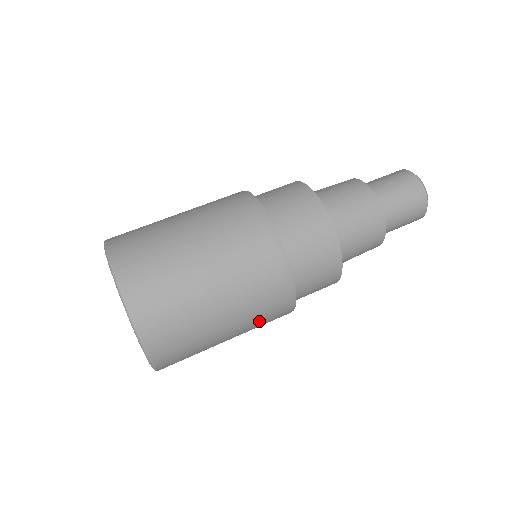
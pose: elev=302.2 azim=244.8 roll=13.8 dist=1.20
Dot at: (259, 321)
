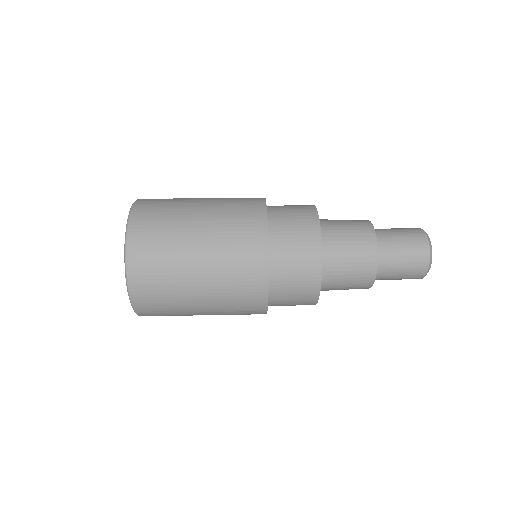
Dot at: (230, 288)
